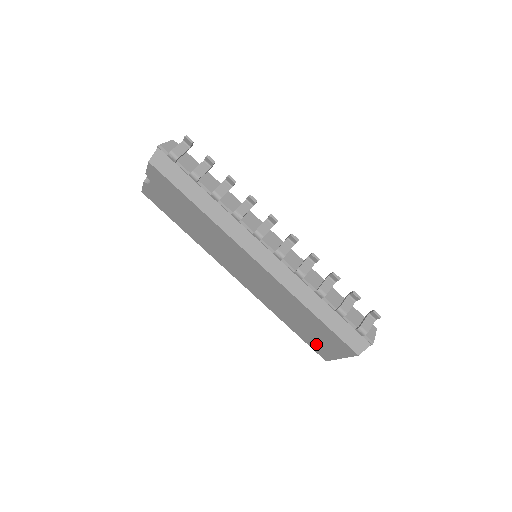
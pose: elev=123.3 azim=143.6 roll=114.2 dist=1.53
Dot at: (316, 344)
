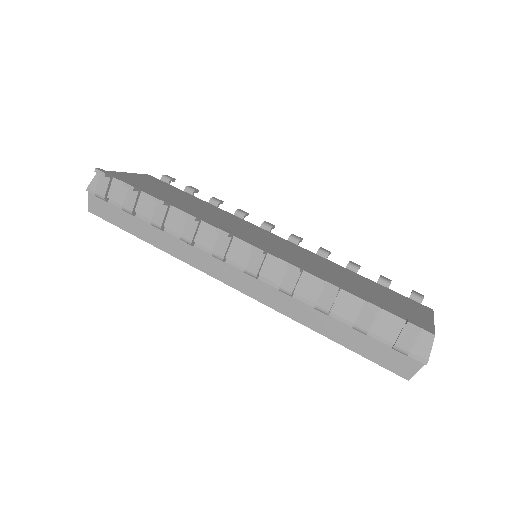
Dot at: occluded
